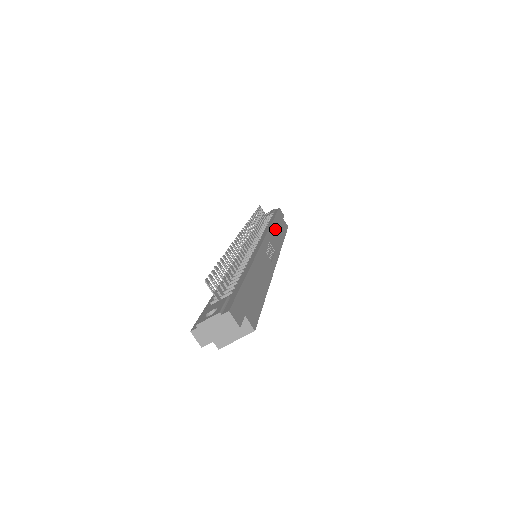
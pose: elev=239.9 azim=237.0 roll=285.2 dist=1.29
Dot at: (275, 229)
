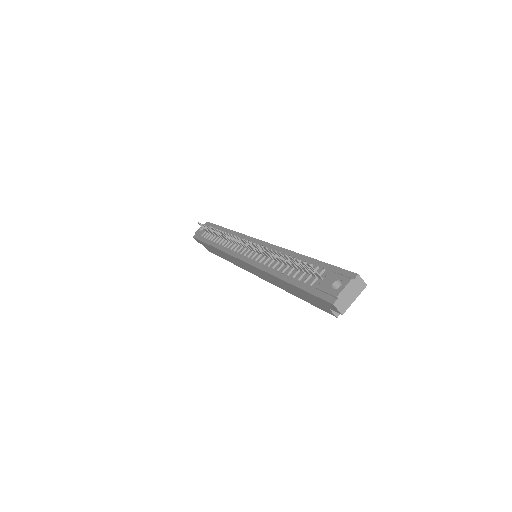
Dot at: occluded
